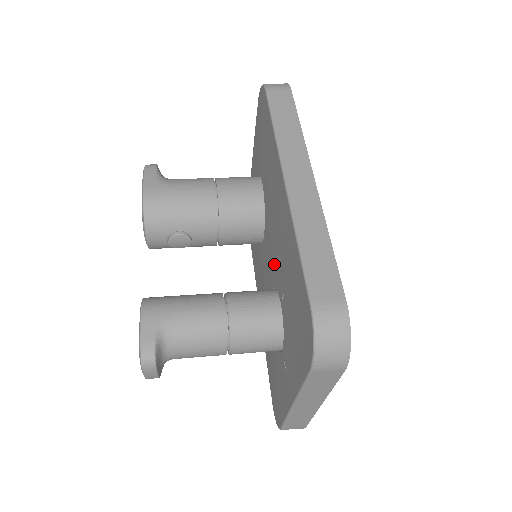
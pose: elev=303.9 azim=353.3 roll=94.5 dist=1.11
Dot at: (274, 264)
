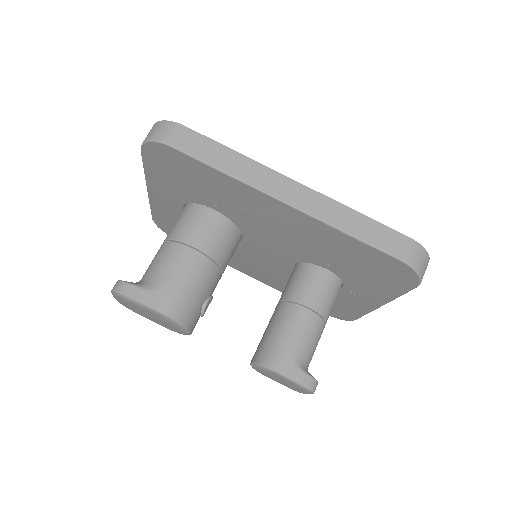
Dot at: (292, 251)
